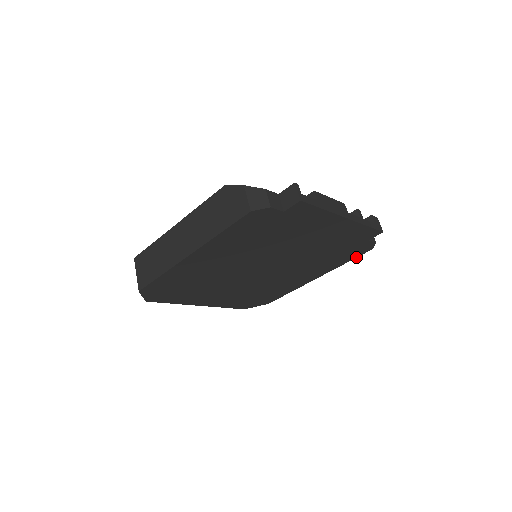
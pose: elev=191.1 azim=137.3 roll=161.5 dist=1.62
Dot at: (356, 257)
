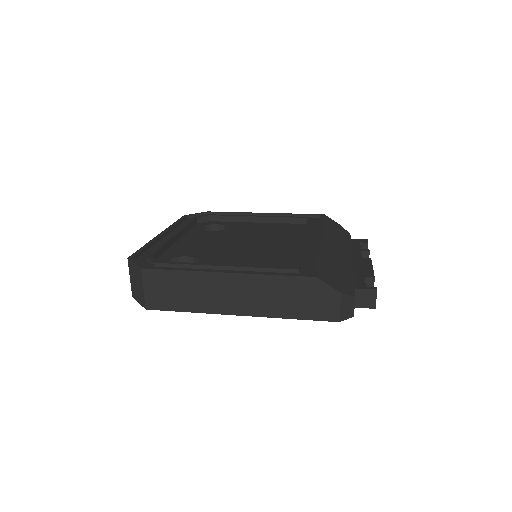
Dot at: occluded
